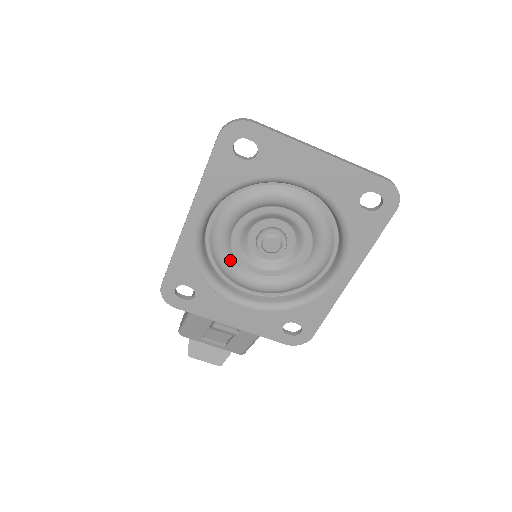
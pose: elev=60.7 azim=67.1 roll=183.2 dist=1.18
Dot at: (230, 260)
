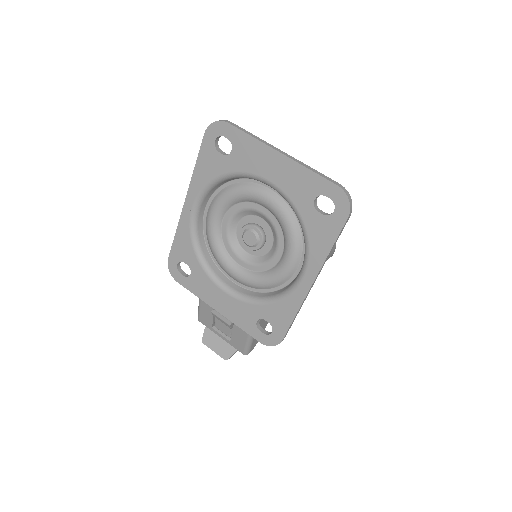
Dot at: (219, 247)
